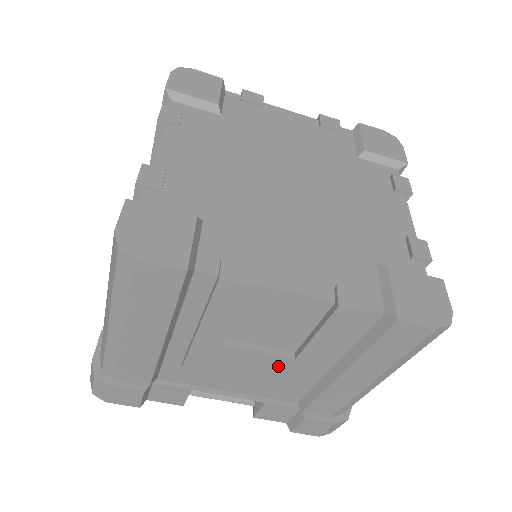
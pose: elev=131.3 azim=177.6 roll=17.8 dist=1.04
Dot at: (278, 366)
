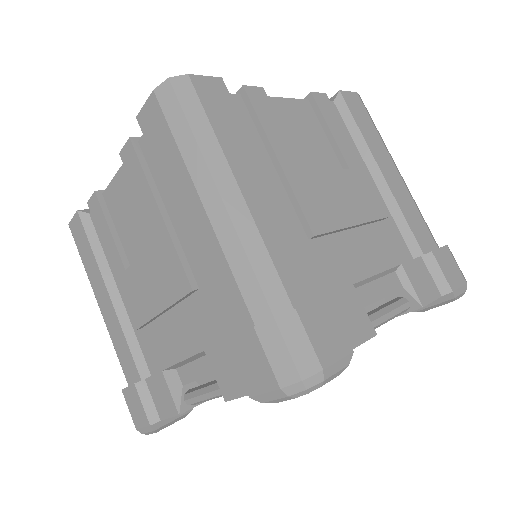
Dot at: (158, 265)
